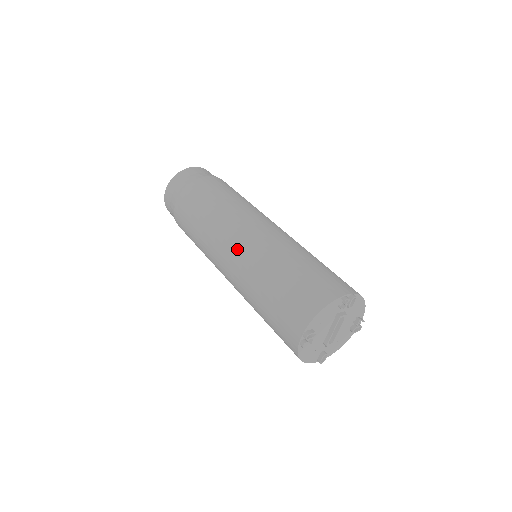
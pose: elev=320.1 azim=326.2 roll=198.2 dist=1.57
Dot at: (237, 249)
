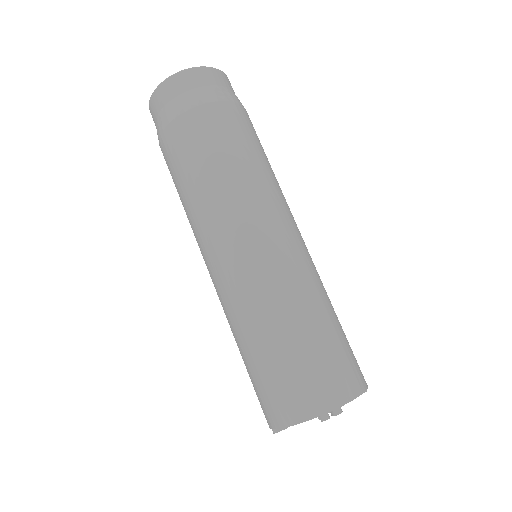
Dot at: (217, 278)
